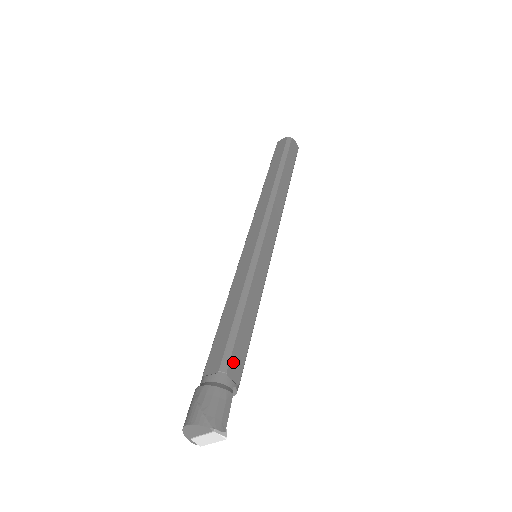
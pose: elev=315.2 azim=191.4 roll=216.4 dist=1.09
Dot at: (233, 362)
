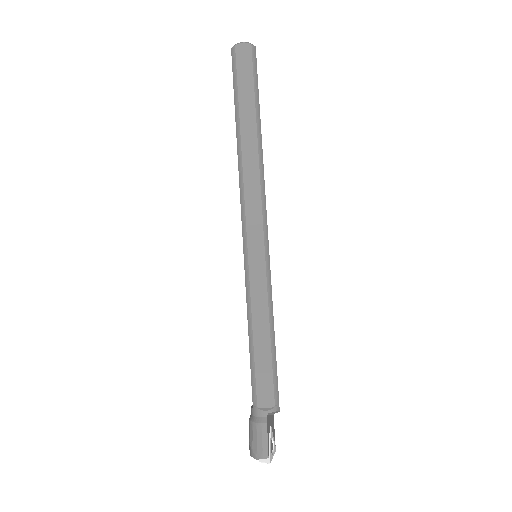
Dot at: (260, 393)
